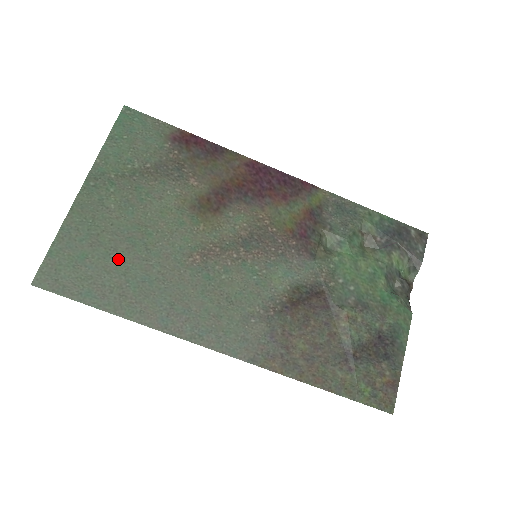
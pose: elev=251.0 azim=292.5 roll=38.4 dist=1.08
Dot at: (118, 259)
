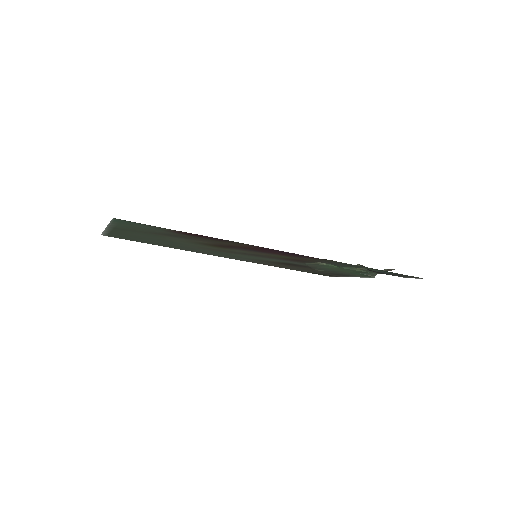
Dot at: (152, 241)
